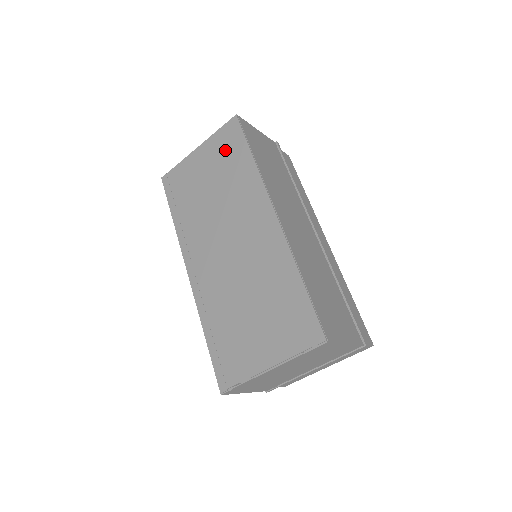
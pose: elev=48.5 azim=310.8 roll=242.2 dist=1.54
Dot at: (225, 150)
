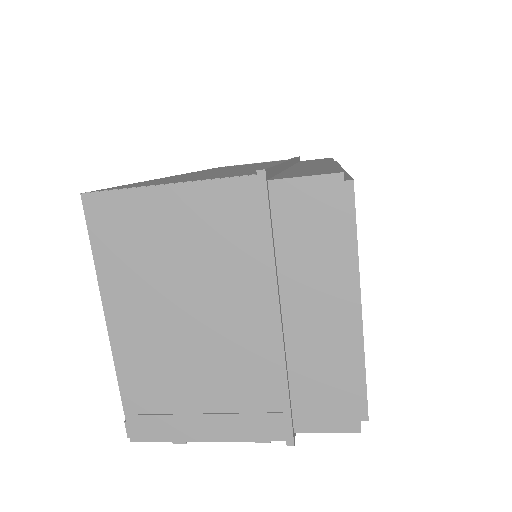
Dot at: occluded
